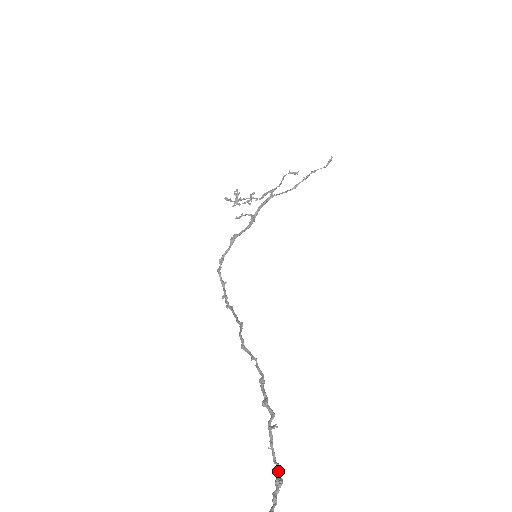
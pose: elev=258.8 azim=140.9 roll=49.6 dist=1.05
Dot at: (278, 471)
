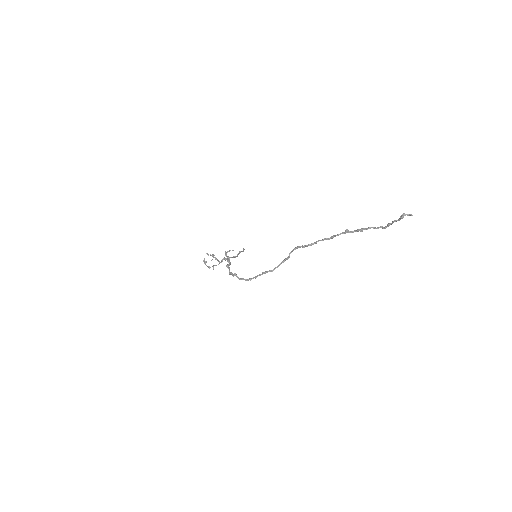
Dot at: (383, 227)
